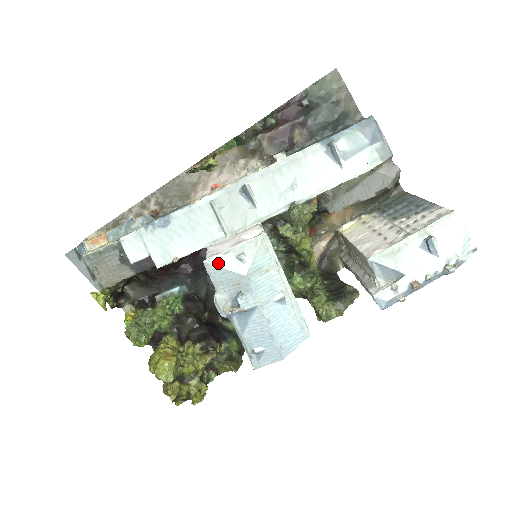
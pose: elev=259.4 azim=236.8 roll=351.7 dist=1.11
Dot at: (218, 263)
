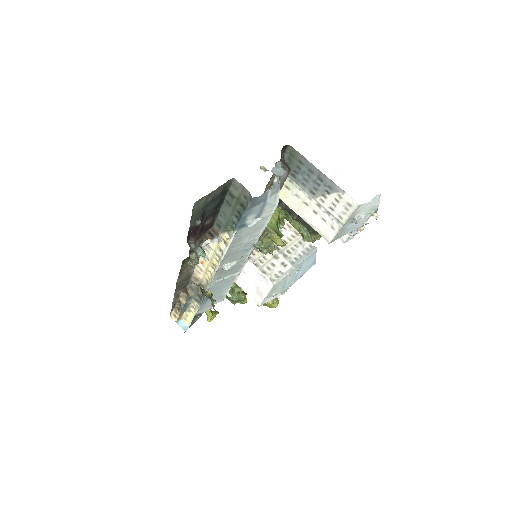
Dot at: occluded
